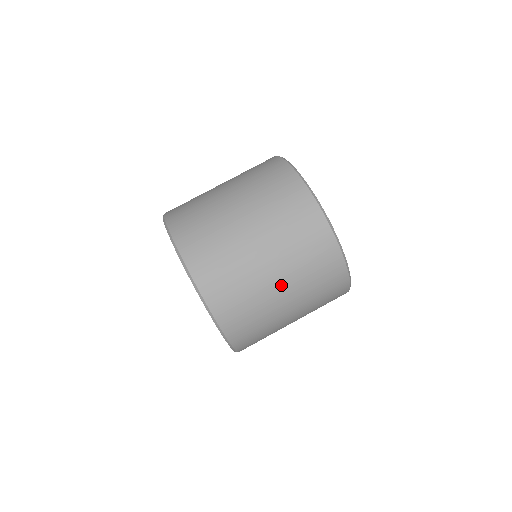
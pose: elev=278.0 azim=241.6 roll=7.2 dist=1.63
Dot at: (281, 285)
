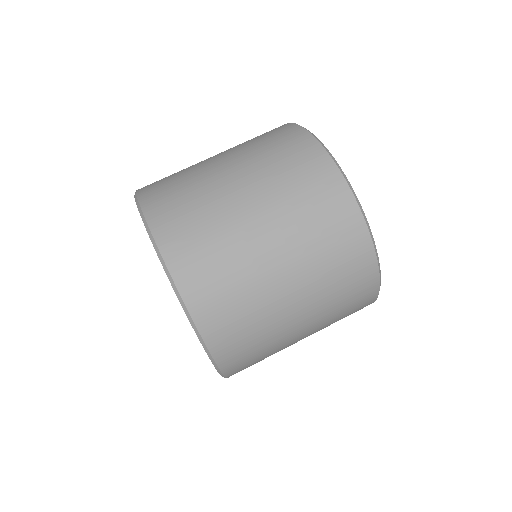
Dot at: (271, 242)
